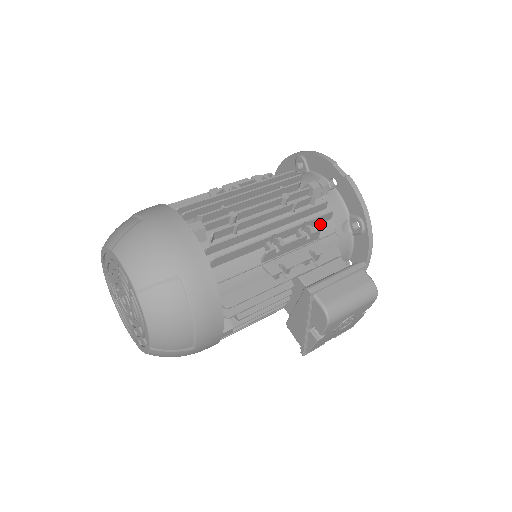
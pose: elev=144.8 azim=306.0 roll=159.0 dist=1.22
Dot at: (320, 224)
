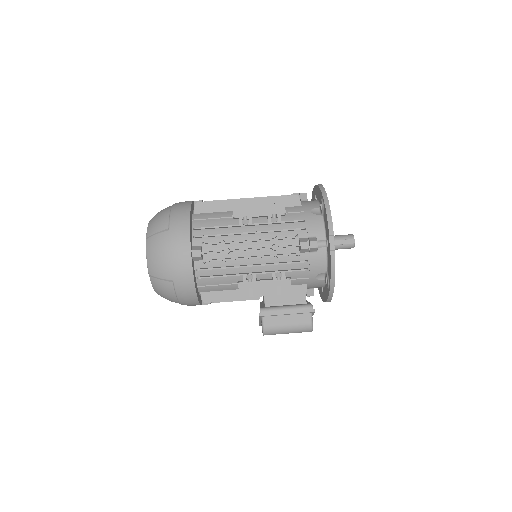
Dot at: (297, 271)
